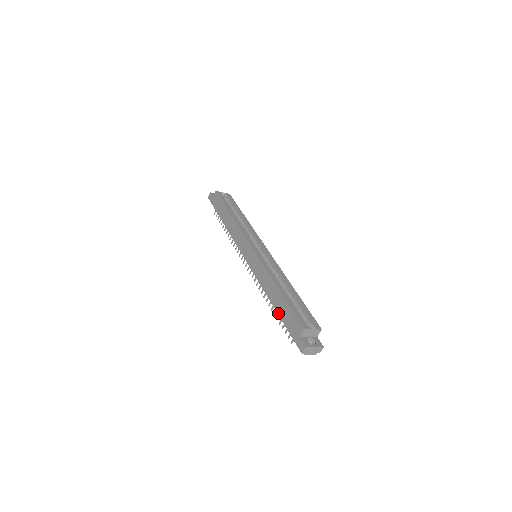
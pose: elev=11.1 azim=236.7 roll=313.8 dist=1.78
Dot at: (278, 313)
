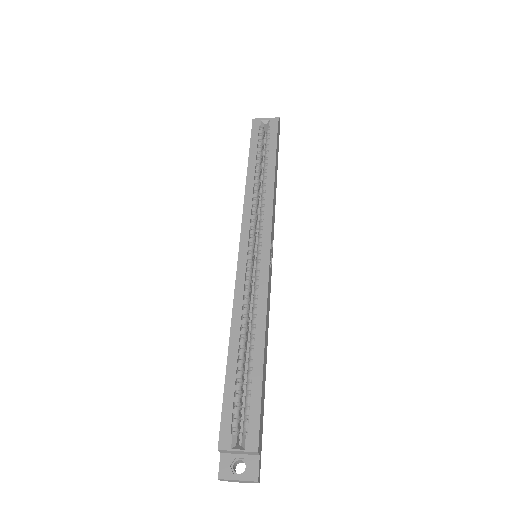
Dot at: occluded
